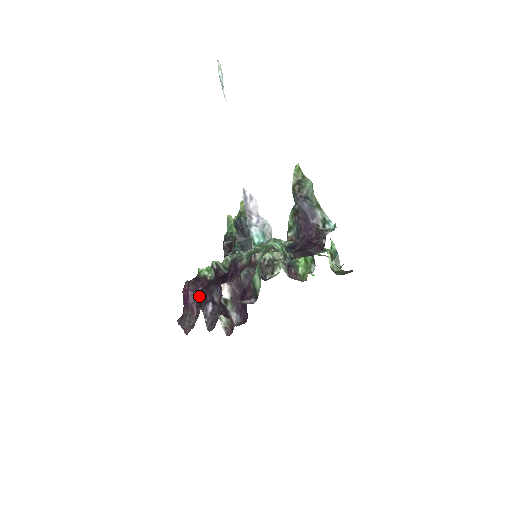
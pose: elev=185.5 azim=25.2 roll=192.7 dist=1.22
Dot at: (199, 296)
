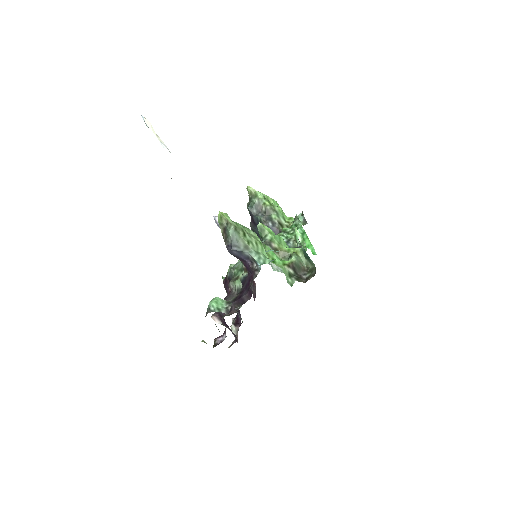
Dot at: occluded
